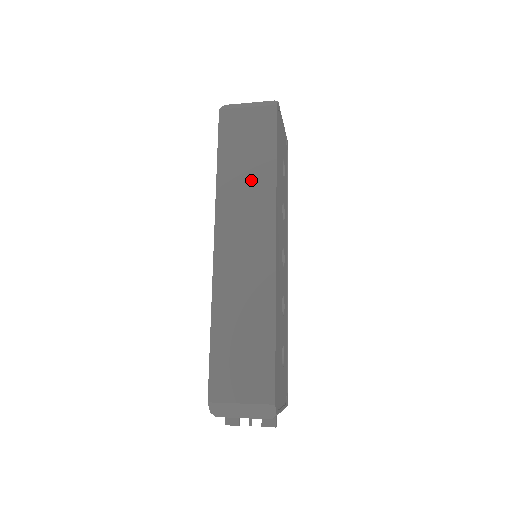
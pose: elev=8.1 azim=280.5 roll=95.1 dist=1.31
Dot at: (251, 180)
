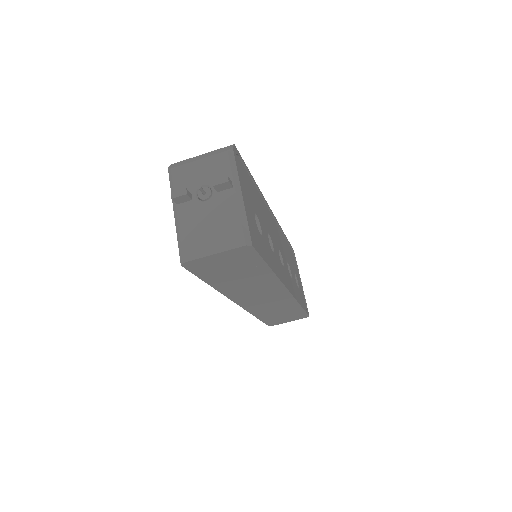
Dot at: occluded
